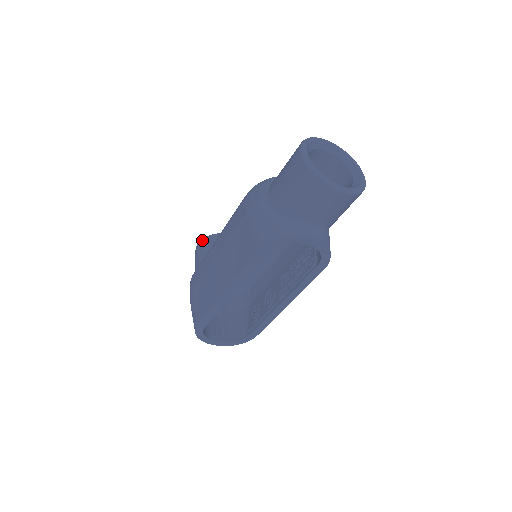
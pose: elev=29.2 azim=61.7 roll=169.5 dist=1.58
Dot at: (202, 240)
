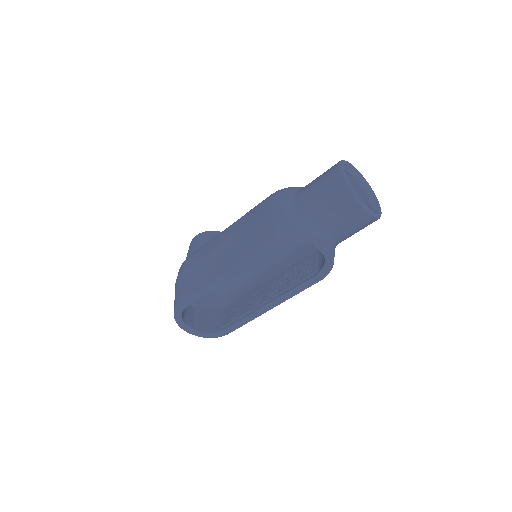
Dot at: (202, 233)
